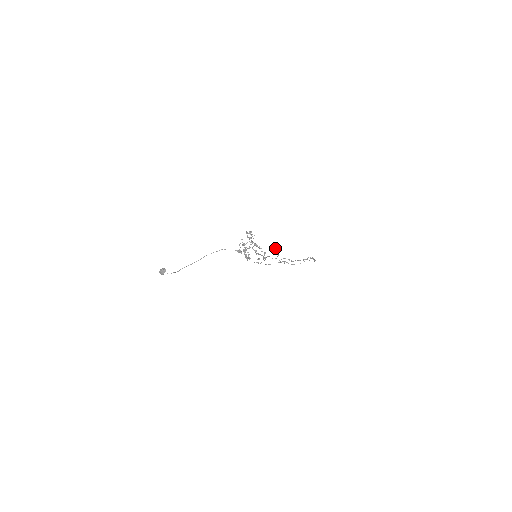
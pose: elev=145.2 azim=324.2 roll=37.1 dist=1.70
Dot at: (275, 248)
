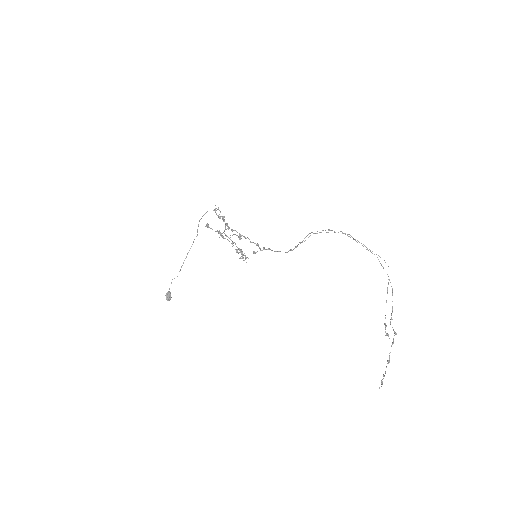
Dot at: occluded
